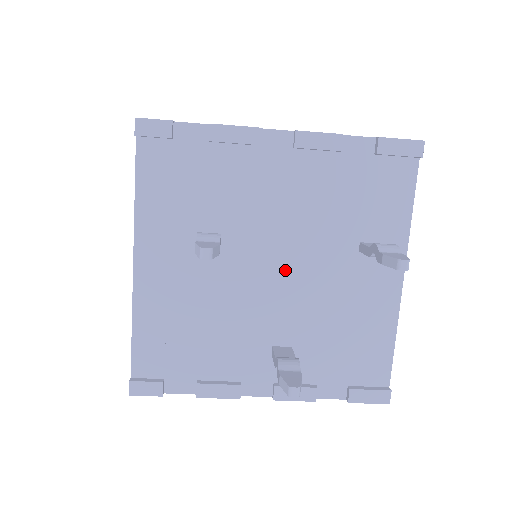
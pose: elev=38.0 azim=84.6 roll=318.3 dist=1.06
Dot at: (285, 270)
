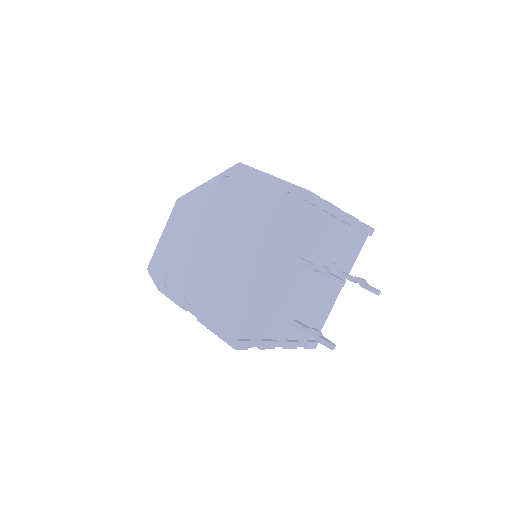
Dot at: (314, 281)
